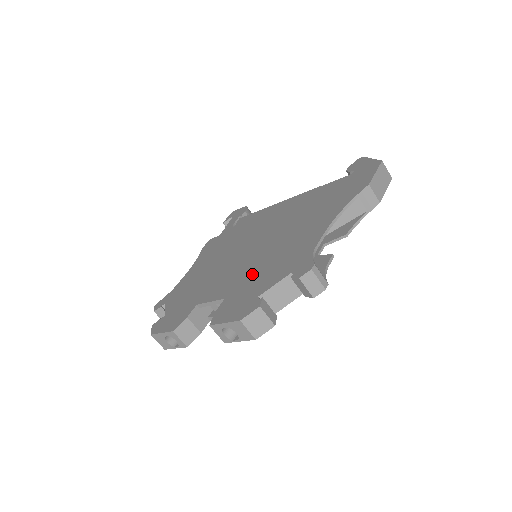
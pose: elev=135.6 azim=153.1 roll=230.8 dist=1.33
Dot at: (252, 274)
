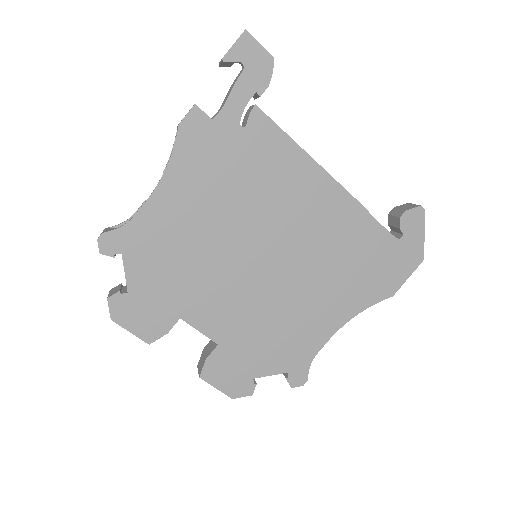
Dot at: (253, 331)
